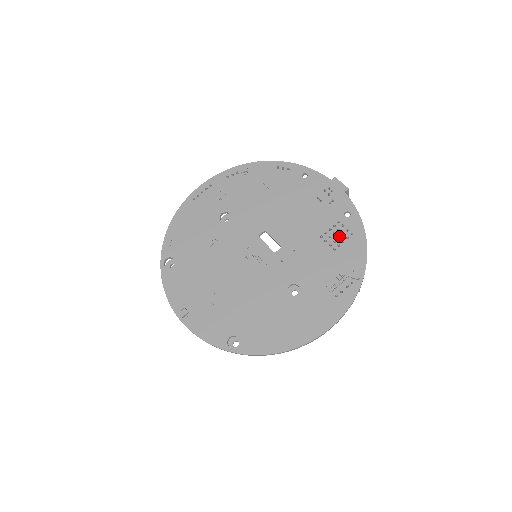
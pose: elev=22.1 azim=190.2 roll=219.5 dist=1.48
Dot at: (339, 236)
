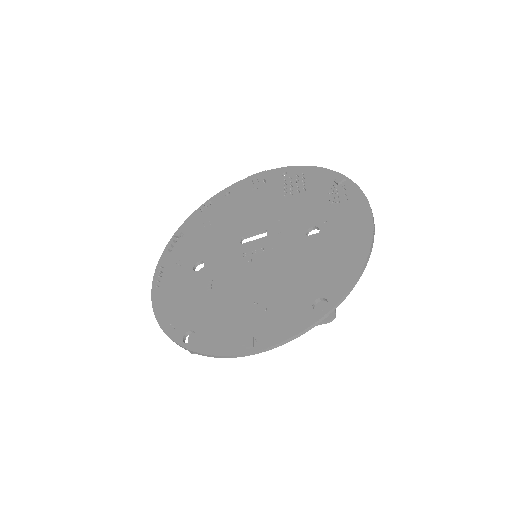
Dot at: (296, 184)
